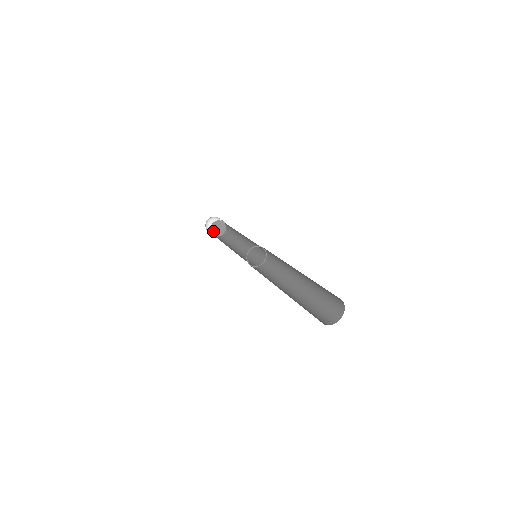
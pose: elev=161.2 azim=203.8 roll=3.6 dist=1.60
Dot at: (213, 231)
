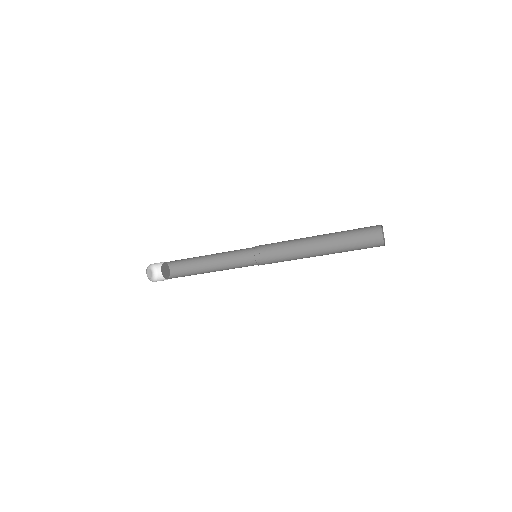
Dot at: (163, 265)
